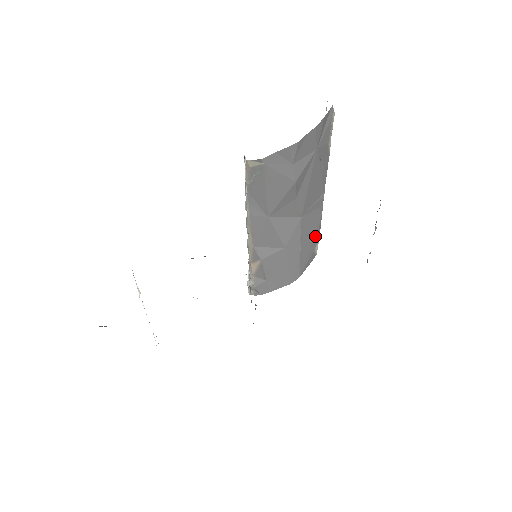
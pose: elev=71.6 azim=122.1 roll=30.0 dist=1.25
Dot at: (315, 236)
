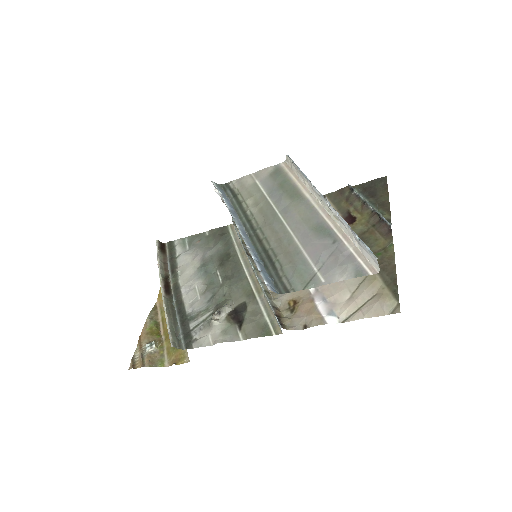
Dot at: occluded
